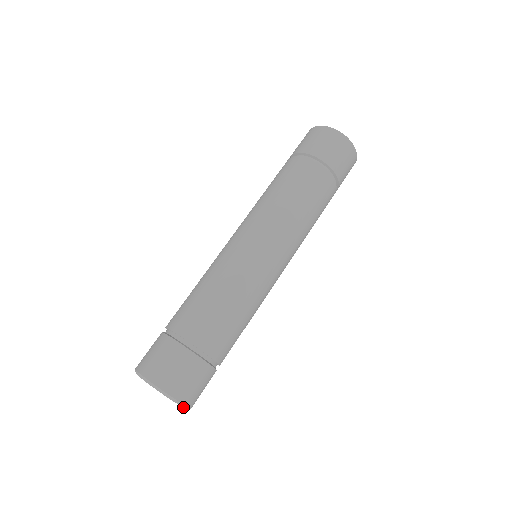
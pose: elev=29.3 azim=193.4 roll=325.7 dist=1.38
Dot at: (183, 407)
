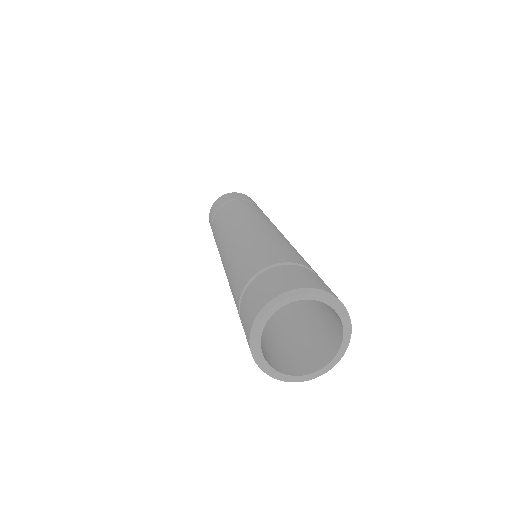
Dot at: (333, 302)
